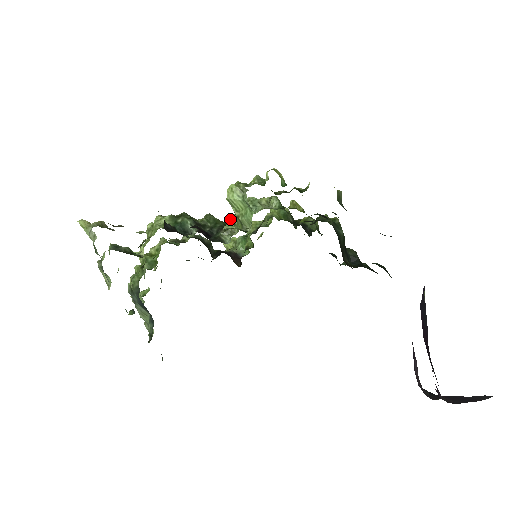
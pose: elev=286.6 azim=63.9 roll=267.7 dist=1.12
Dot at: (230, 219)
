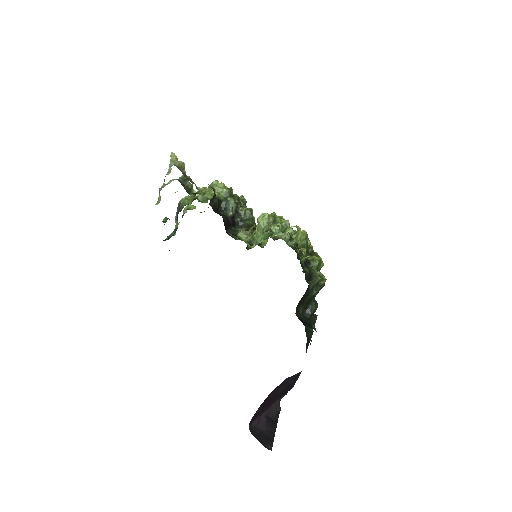
Dot at: (255, 226)
